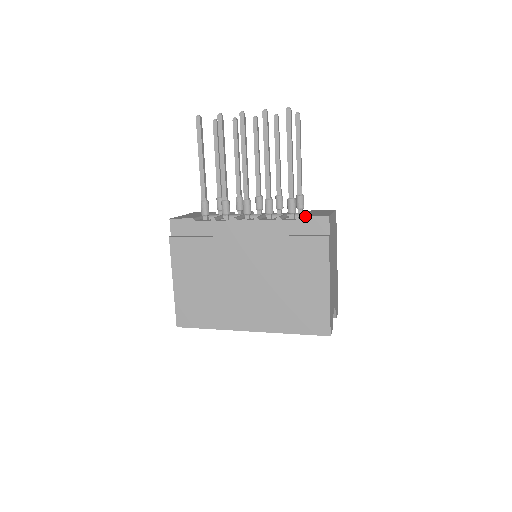
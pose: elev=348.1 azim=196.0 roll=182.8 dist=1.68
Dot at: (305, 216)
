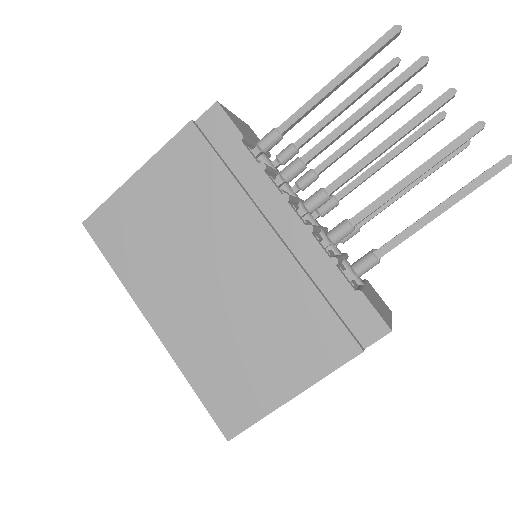
Dot at: (366, 296)
